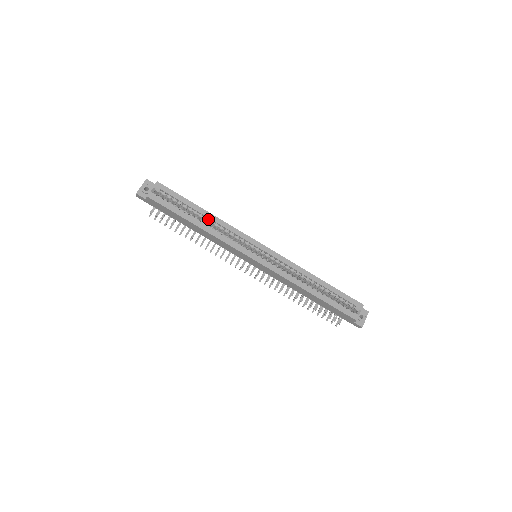
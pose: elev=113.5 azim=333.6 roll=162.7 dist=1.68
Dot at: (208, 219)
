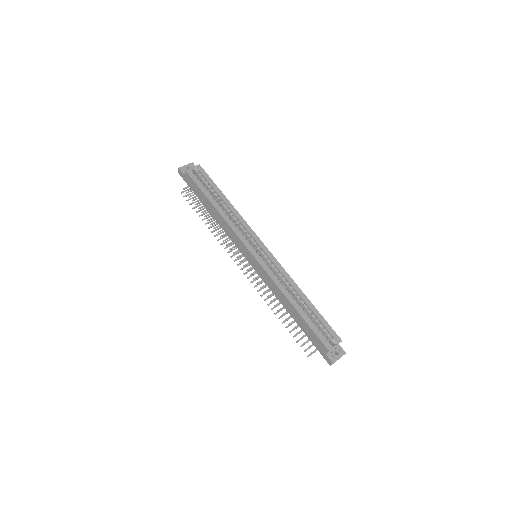
Dot at: (227, 207)
